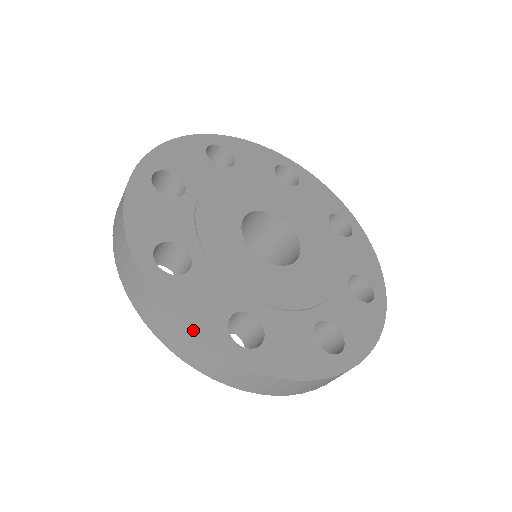
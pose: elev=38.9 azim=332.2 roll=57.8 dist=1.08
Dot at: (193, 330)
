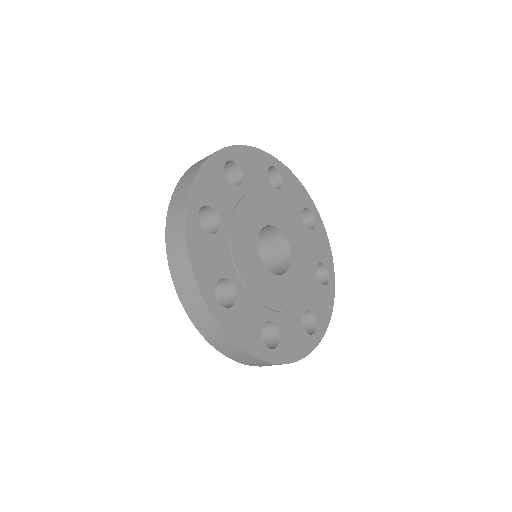
Dot at: (246, 348)
